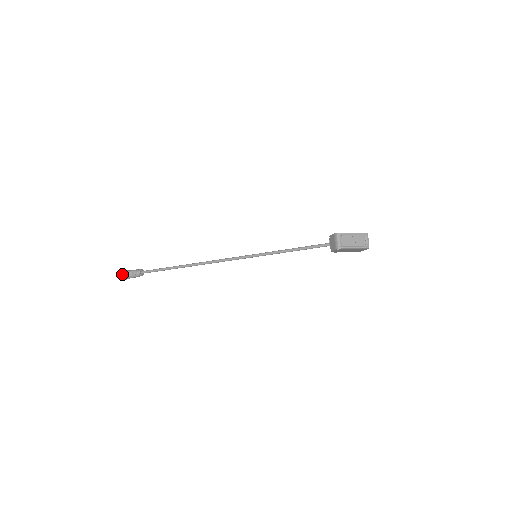
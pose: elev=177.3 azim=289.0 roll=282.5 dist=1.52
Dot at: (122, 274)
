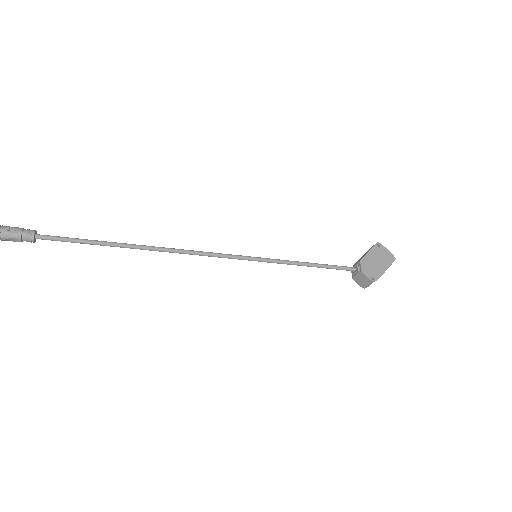
Dot at: out of frame
